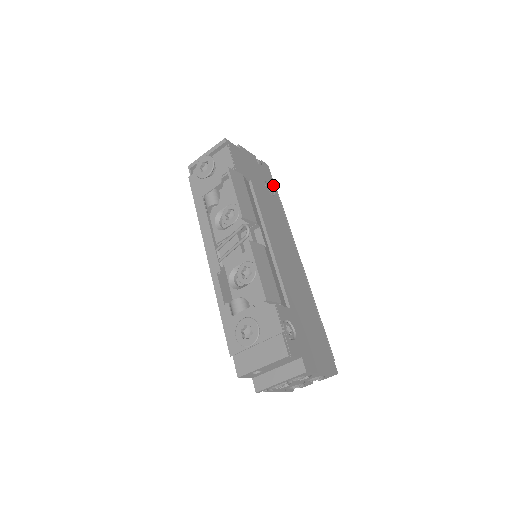
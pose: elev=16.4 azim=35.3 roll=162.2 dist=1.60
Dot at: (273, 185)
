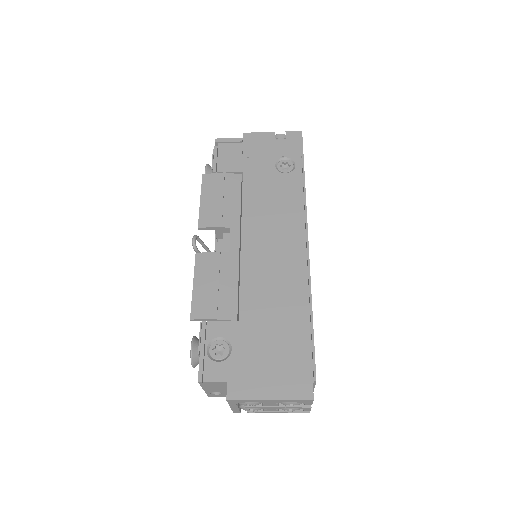
Dot at: (297, 157)
